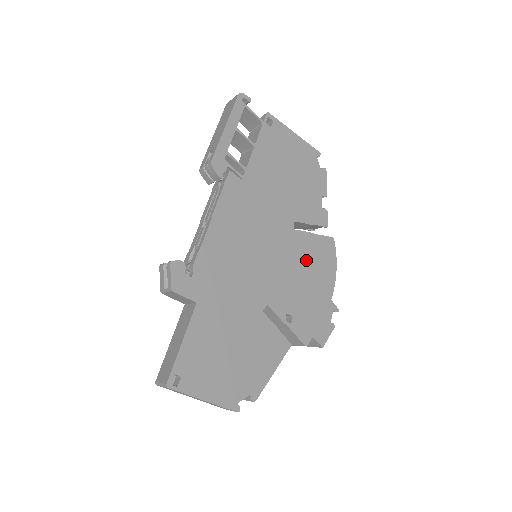
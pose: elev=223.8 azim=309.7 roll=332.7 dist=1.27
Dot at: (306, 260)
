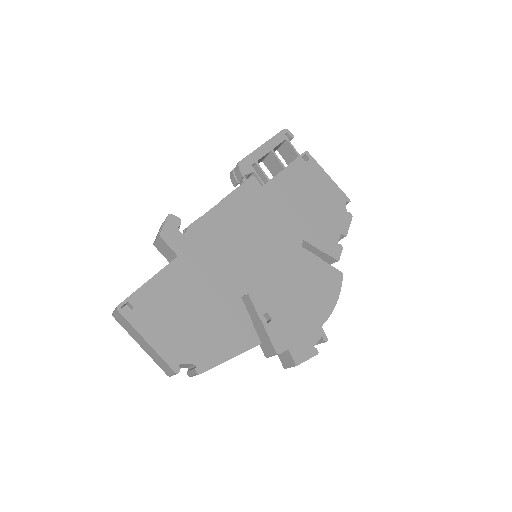
Dot at: (305, 277)
